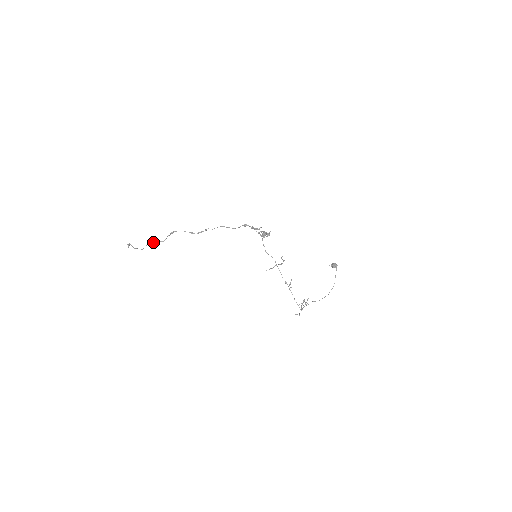
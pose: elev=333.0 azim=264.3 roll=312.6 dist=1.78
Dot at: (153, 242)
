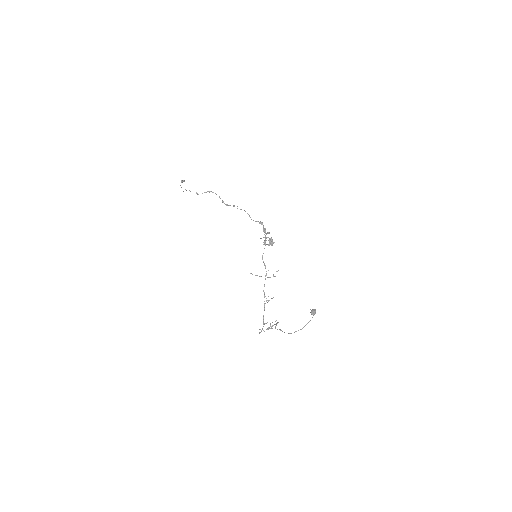
Dot at: occluded
